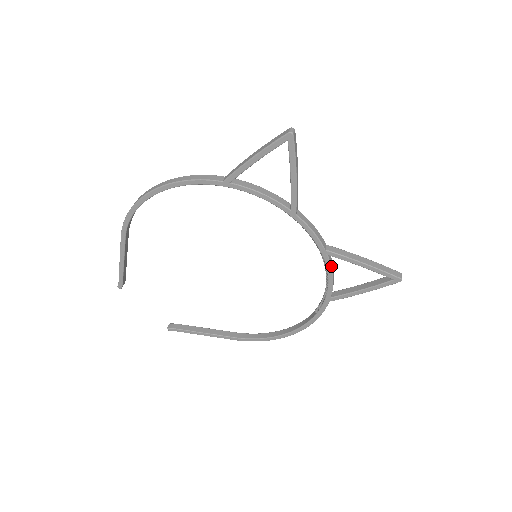
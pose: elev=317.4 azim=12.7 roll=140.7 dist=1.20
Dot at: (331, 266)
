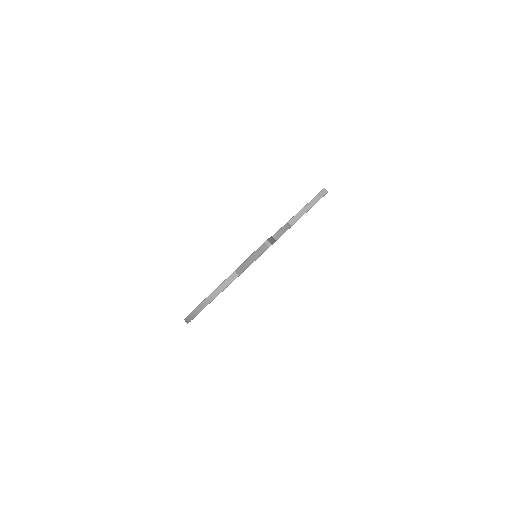
Dot at: occluded
